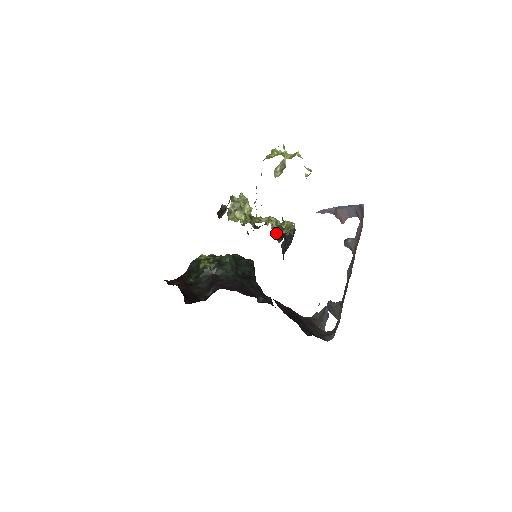
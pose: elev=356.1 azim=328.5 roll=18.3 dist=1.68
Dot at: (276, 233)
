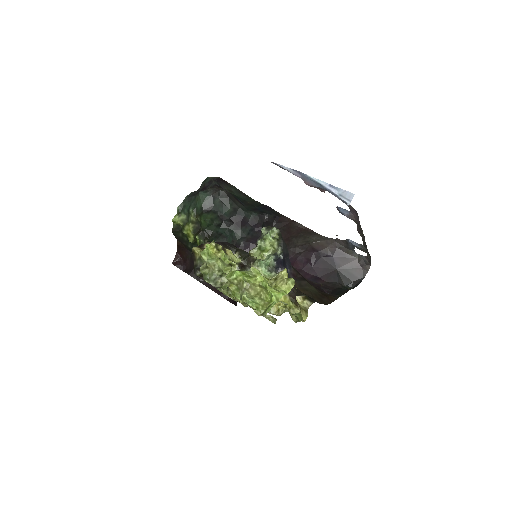
Dot at: (288, 299)
